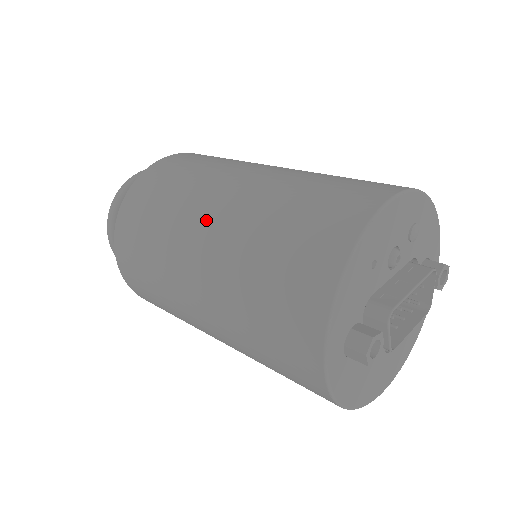
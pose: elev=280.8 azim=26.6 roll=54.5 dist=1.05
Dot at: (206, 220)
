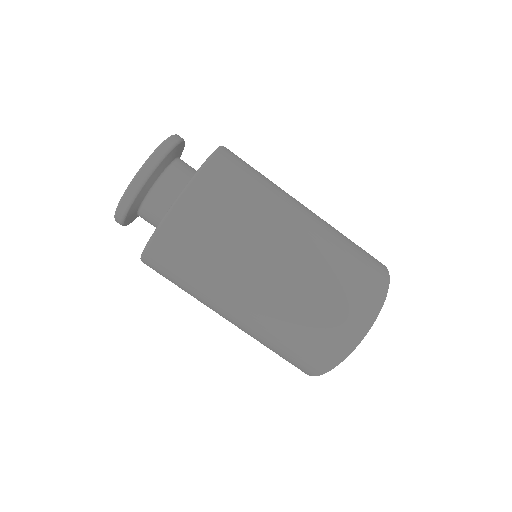
Dot at: (247, 299)
